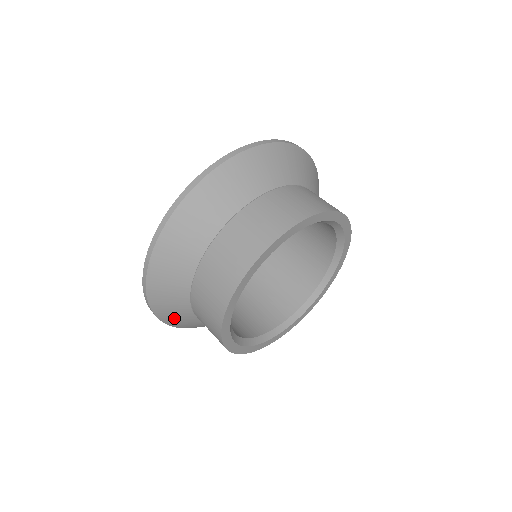
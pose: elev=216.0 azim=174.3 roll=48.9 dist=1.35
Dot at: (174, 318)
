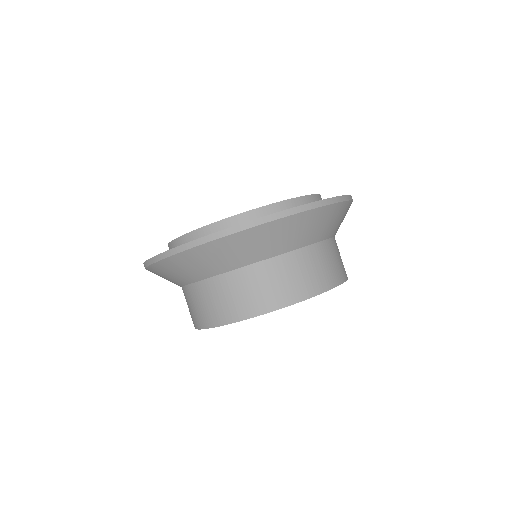
Dot at: (162, 275)
